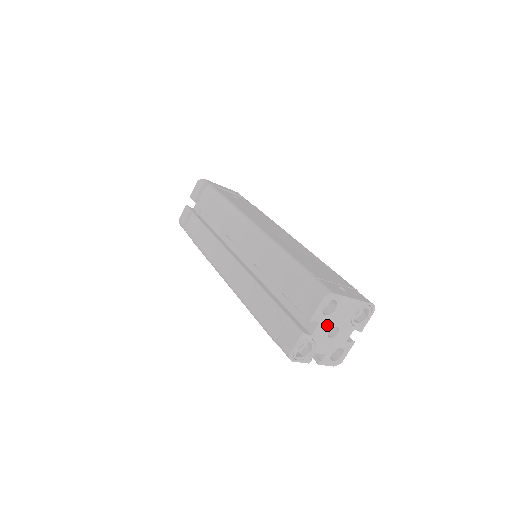
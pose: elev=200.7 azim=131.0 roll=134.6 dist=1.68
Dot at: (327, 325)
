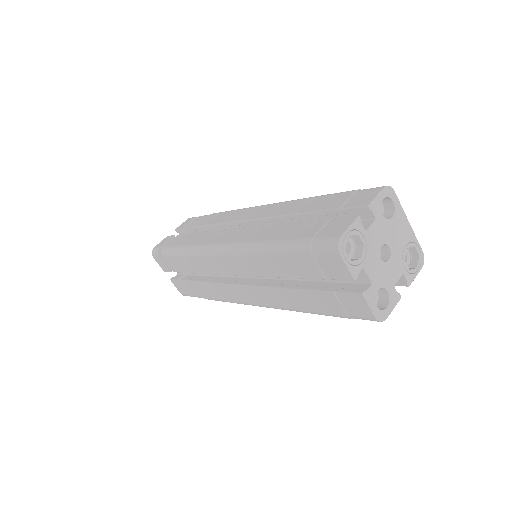
Dot at: (381, 233)
